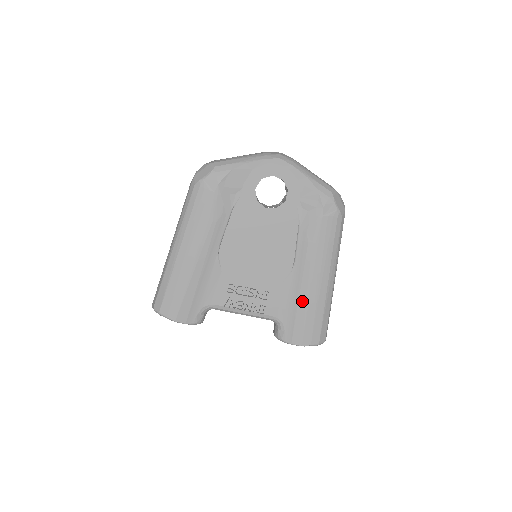
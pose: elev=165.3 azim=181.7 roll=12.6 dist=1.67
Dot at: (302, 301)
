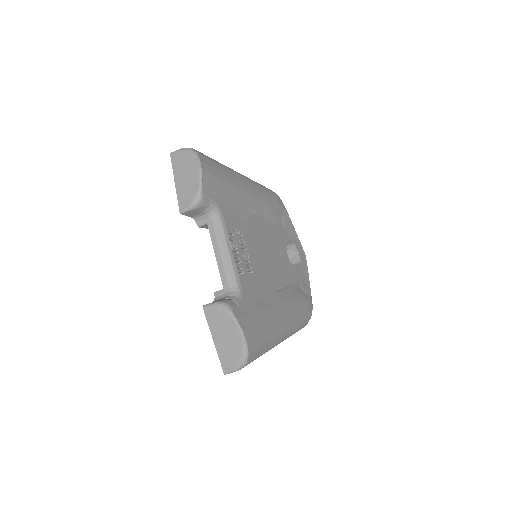
Dot at: (267, 311)
